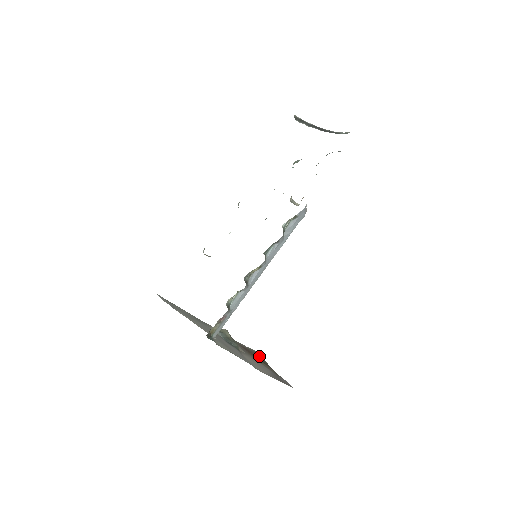
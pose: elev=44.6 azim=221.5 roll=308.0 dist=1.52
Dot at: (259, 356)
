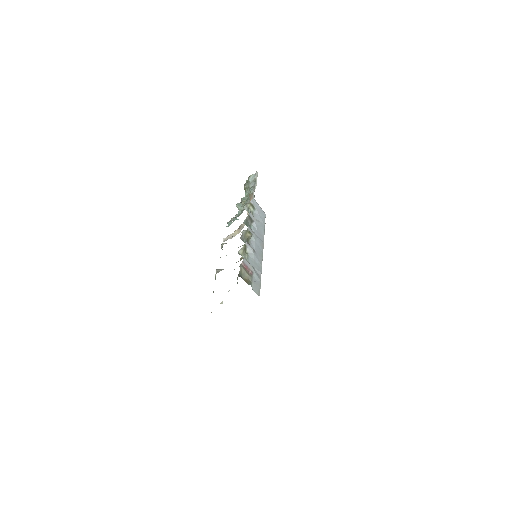
Dot at: occluded
